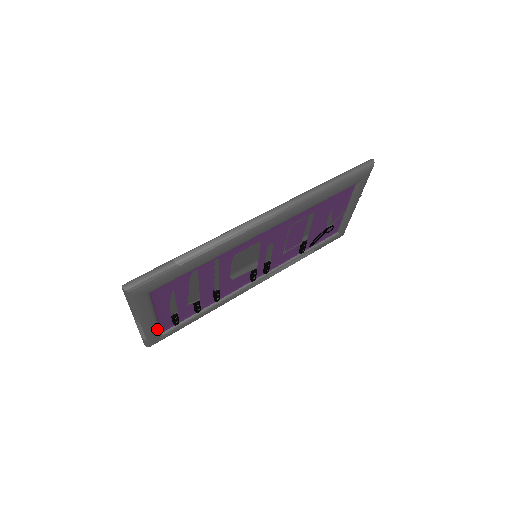
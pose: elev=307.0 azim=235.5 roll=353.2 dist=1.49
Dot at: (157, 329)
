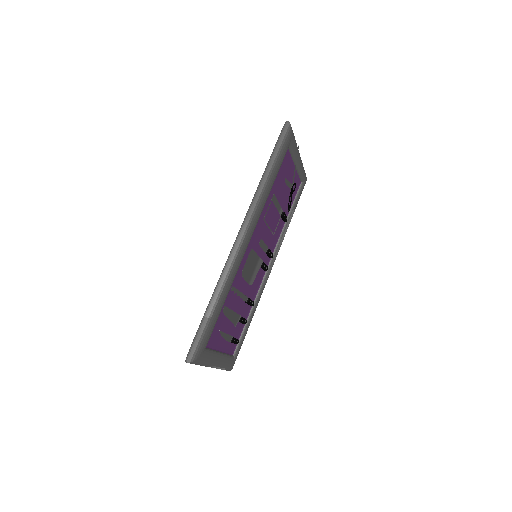
Dot at: (228, 357)
